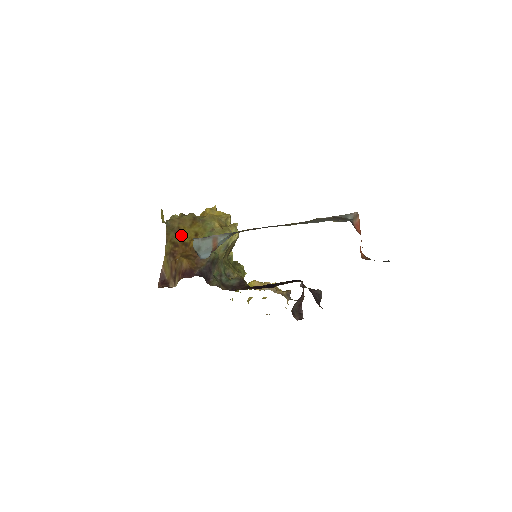
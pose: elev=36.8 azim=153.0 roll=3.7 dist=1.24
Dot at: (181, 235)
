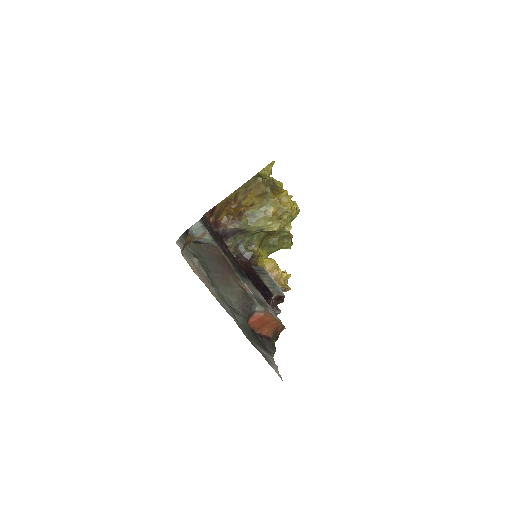
Dot at: (245, 196)
